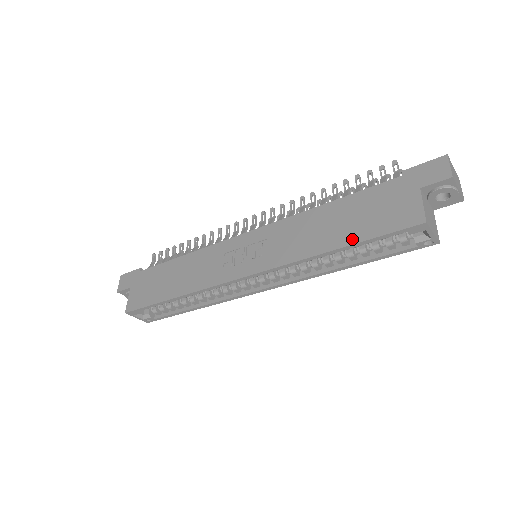
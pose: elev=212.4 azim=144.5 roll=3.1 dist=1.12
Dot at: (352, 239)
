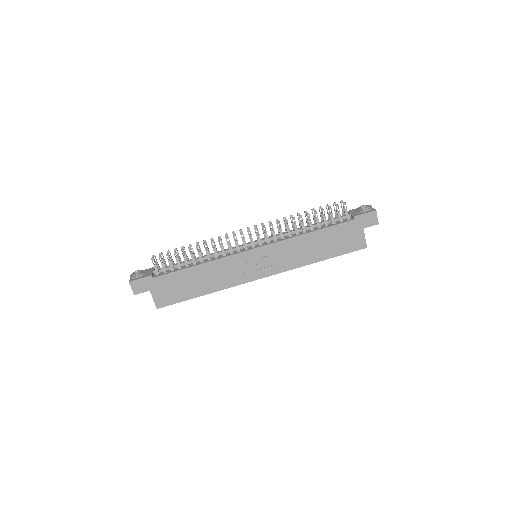
Dot at: (330, 255)
